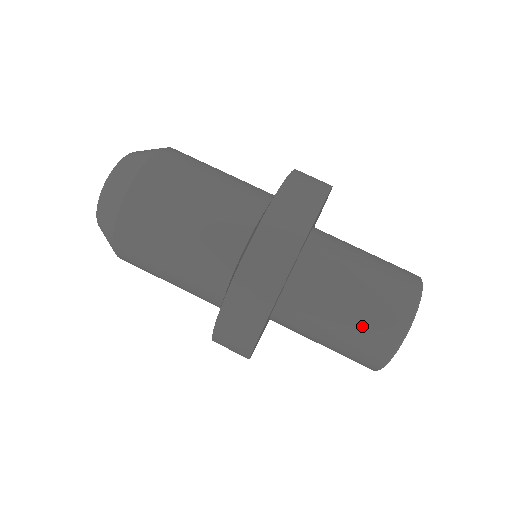
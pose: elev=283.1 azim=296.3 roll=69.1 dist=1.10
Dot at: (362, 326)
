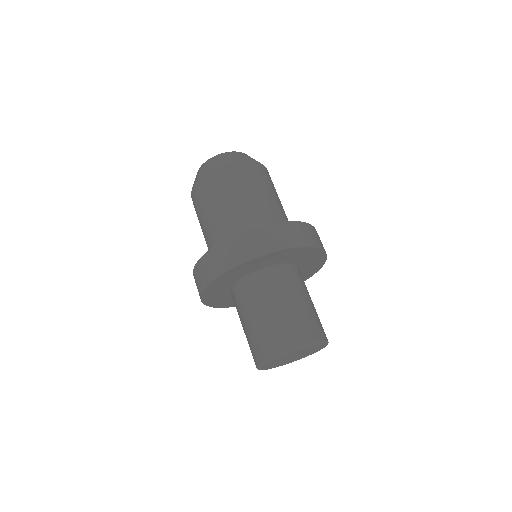
Dot at: (257, 334)
